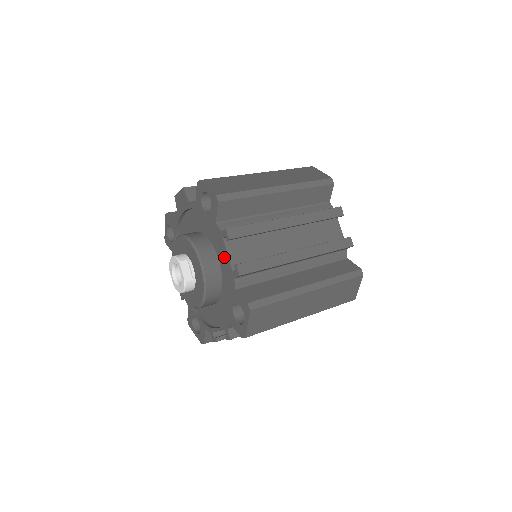
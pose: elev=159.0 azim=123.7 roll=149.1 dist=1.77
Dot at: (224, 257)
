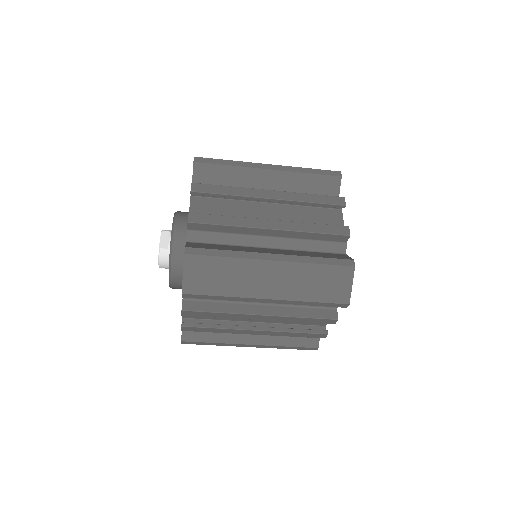
Dot at: occluded
